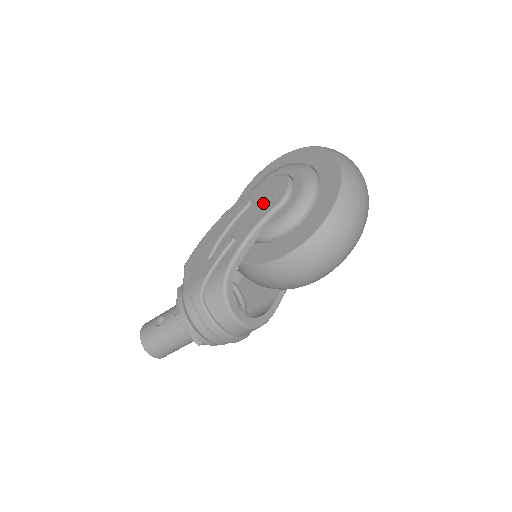
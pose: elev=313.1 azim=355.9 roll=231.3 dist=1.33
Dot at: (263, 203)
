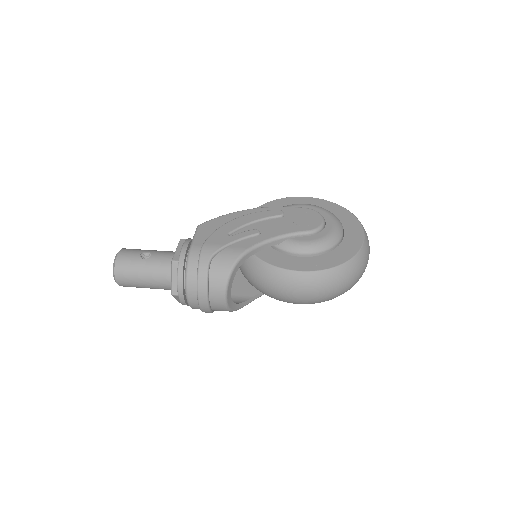
Dot at: (295, 222)
